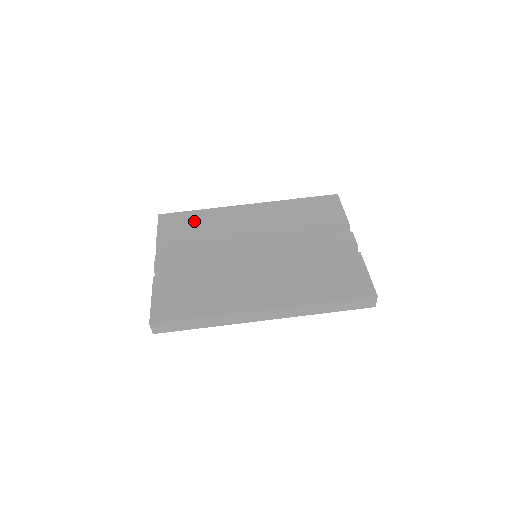
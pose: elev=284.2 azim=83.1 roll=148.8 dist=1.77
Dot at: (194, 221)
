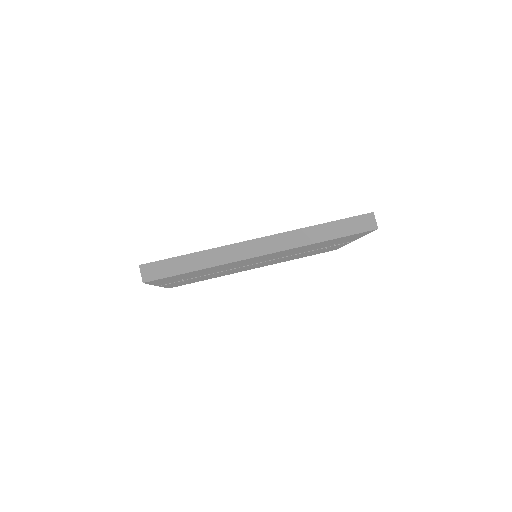
Dot at: occluded
